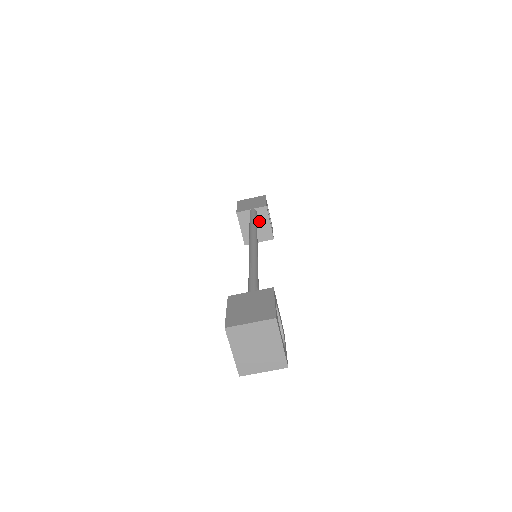
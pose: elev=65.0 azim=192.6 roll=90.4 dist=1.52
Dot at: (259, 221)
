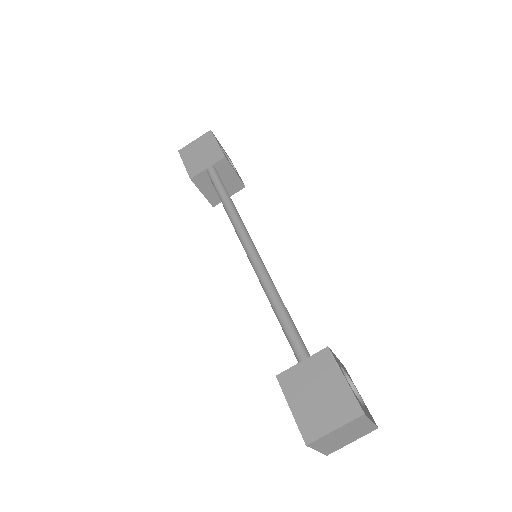
Dot at: (222, 176)
